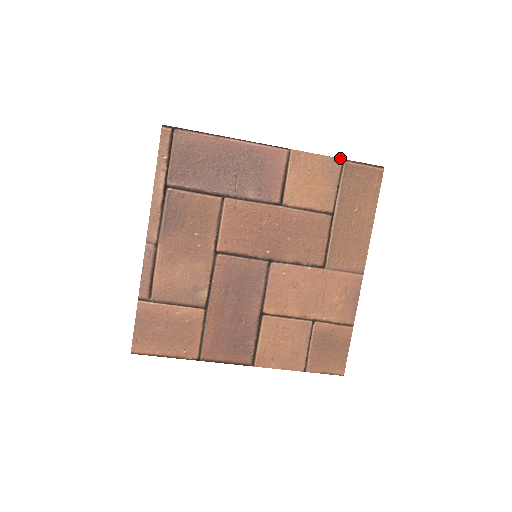
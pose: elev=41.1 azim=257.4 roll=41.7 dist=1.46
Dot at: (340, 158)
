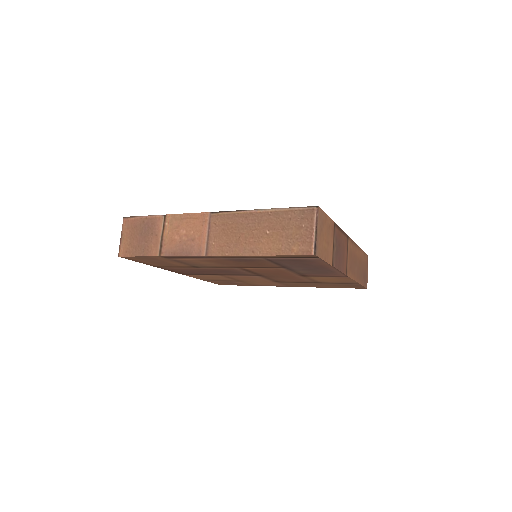
Dot at: occluded
